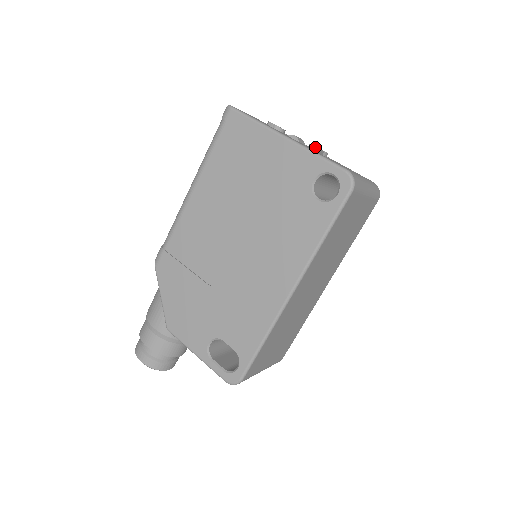
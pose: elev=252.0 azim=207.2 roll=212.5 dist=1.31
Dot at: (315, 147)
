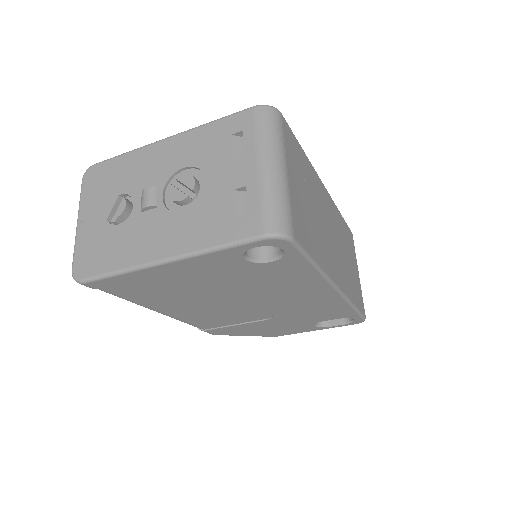
Dot at: (181, 201)
